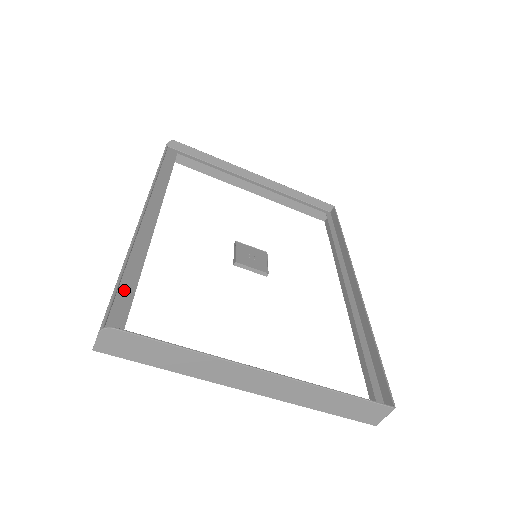
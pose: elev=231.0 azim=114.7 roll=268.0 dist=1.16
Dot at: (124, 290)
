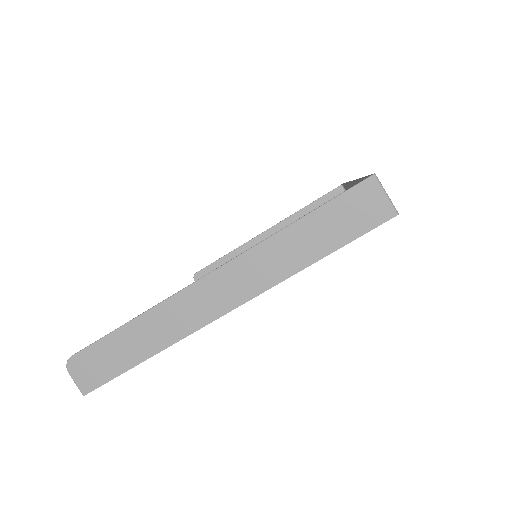
Dot at: occluded
